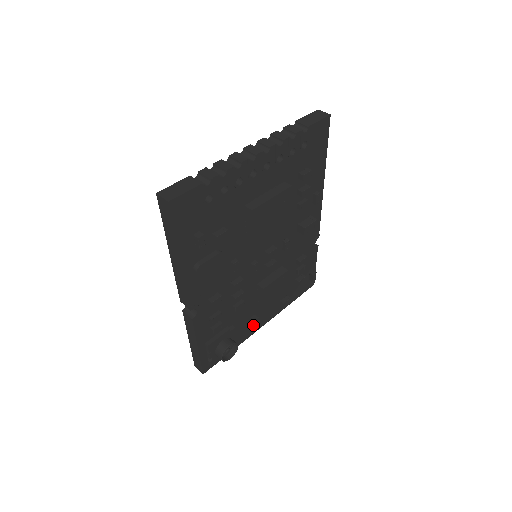
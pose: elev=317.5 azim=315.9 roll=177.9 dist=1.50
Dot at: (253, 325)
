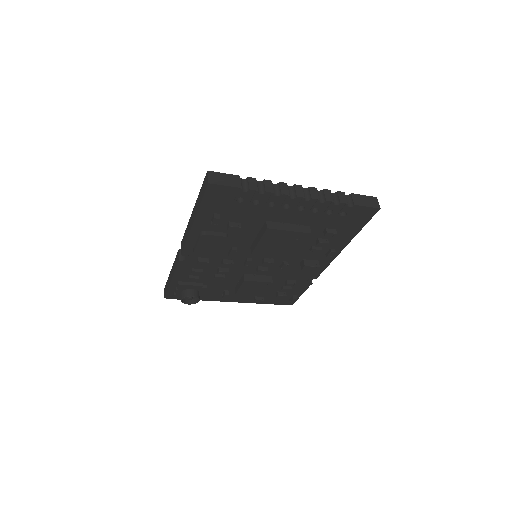
Dot at: (222, 296)
